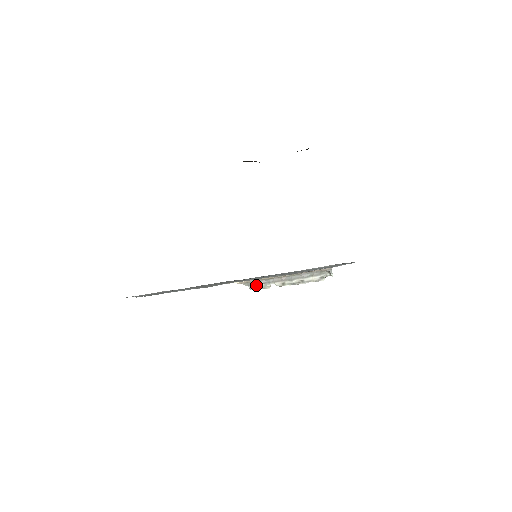
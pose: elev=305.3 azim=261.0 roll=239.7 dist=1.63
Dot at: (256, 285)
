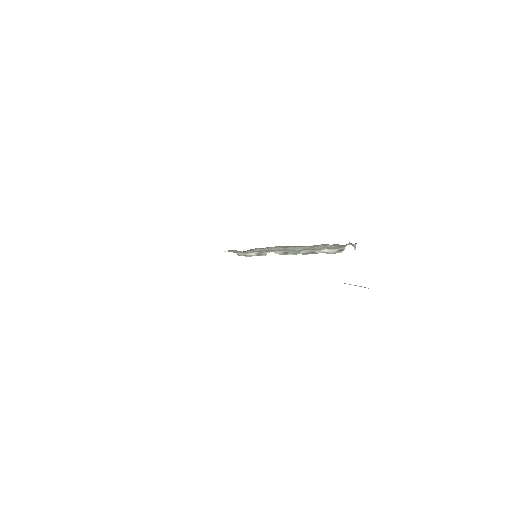
Dot at: (247, 253)
